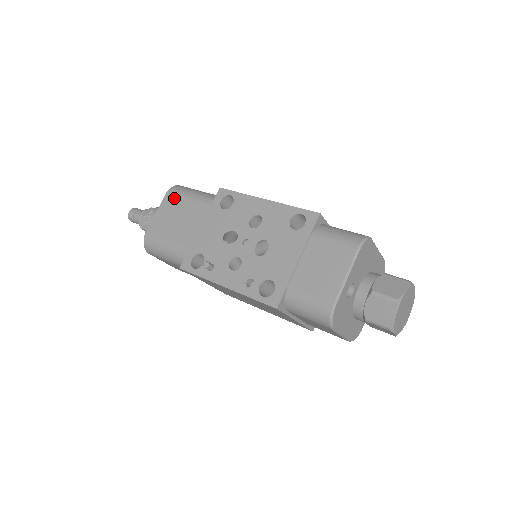
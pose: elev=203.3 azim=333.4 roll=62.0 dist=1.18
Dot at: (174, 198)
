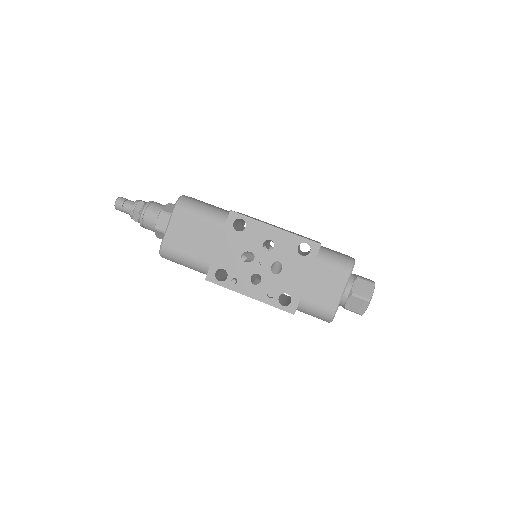
Dot at: (185, 214)
